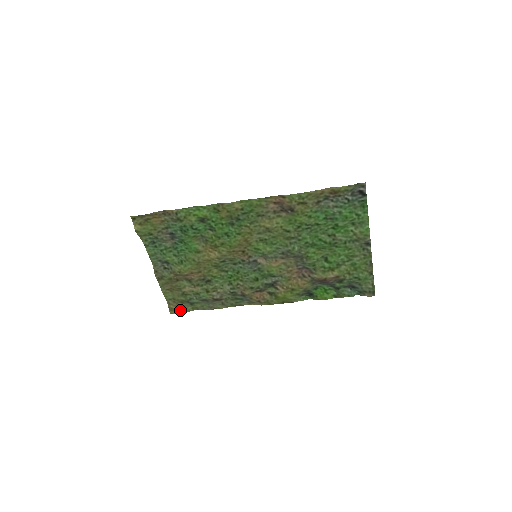
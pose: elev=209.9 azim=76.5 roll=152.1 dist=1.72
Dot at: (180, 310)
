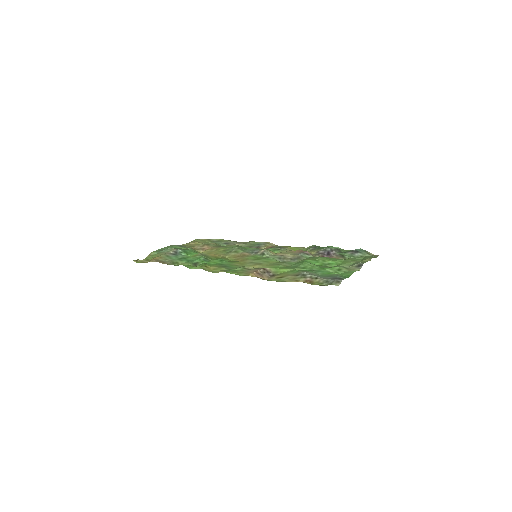
Dot at: occluded
